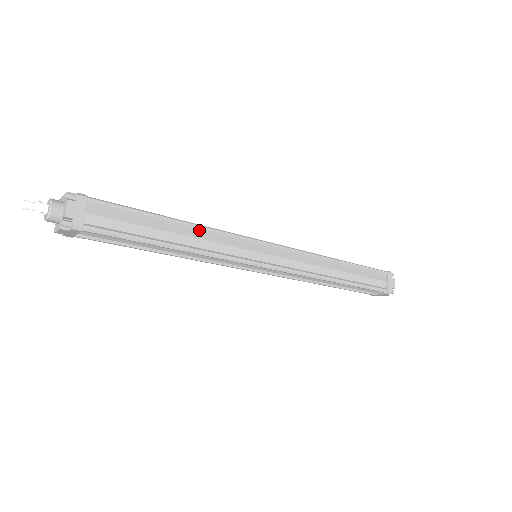
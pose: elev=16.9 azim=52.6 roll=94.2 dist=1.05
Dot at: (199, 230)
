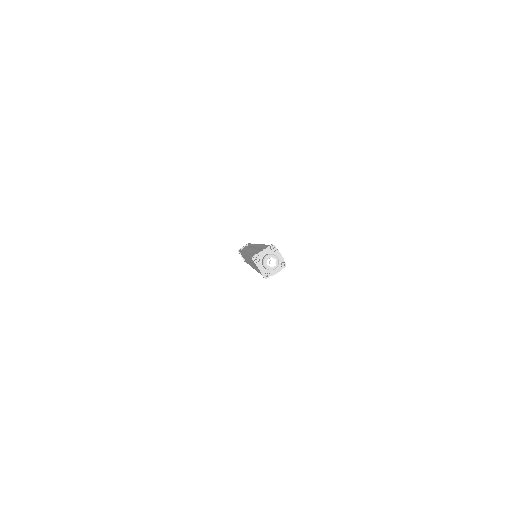
Dot at: occluded
